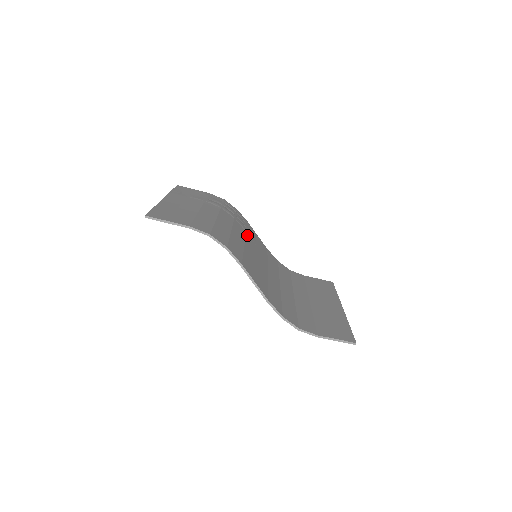
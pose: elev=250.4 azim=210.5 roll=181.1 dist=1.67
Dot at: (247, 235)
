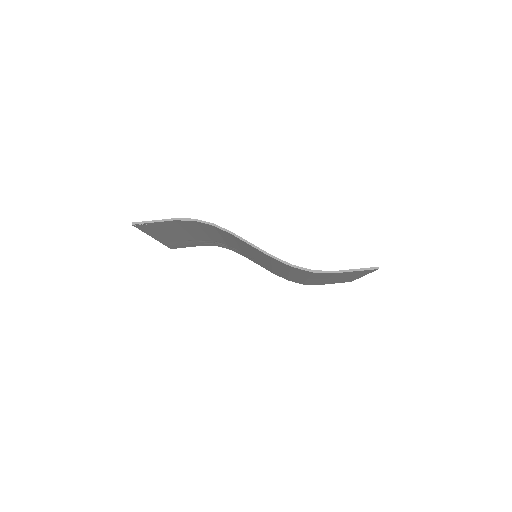
Dot at: occluded
